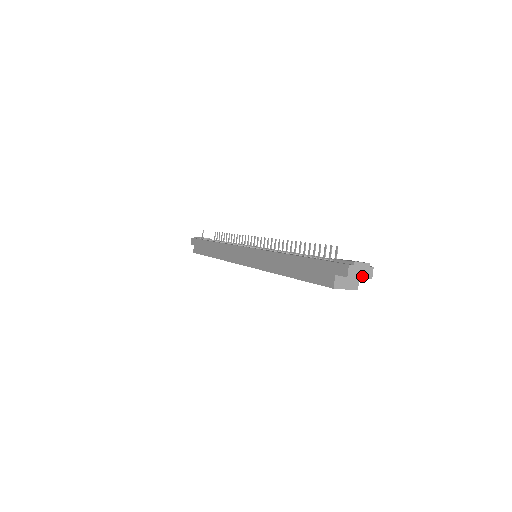
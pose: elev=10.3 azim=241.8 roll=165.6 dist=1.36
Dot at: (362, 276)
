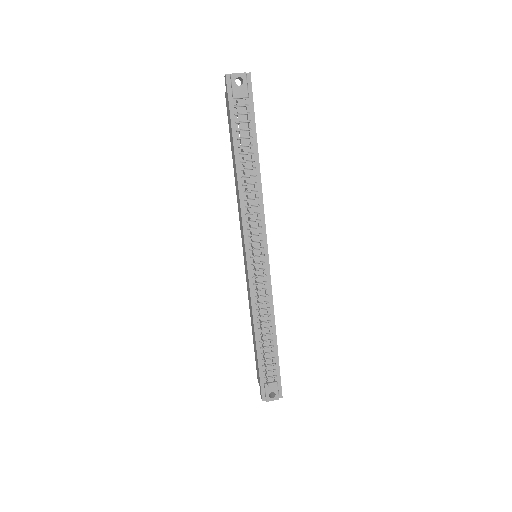
Dot at: occluded
